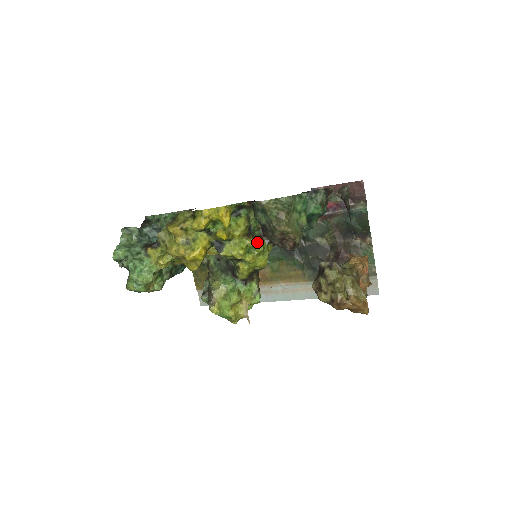
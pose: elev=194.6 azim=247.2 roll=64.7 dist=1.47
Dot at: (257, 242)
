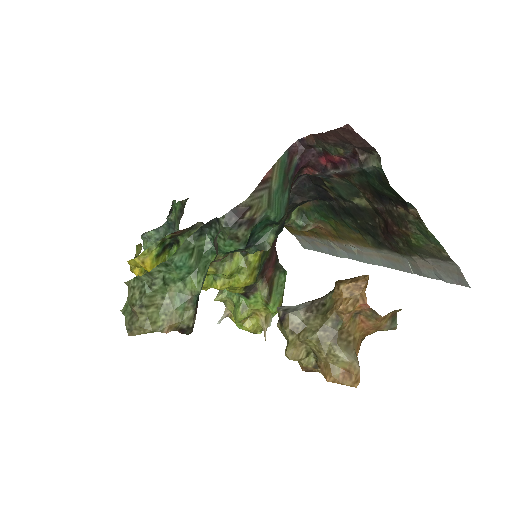
Dot at: (217, 268)
